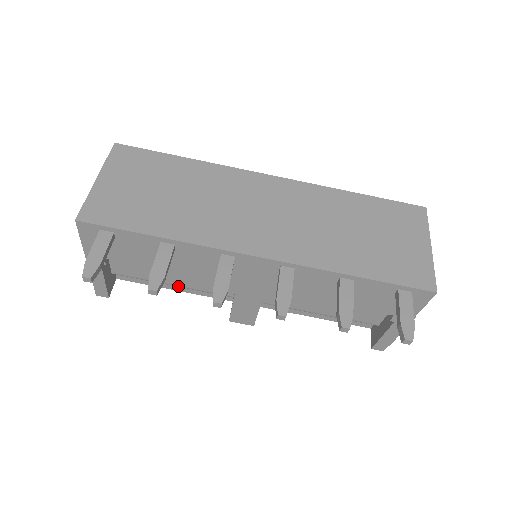
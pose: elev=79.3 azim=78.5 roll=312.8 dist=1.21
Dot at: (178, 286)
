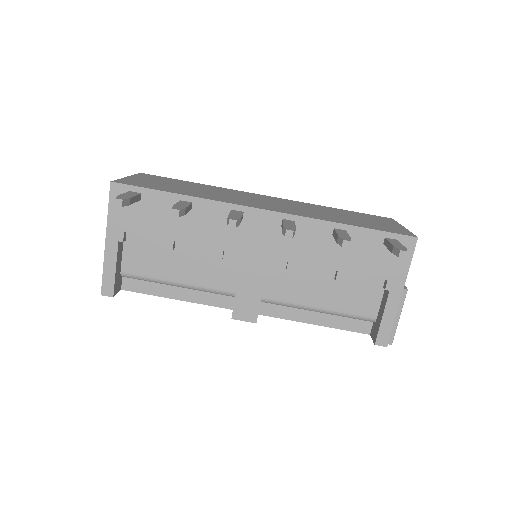
Dot at: (183, 284)
